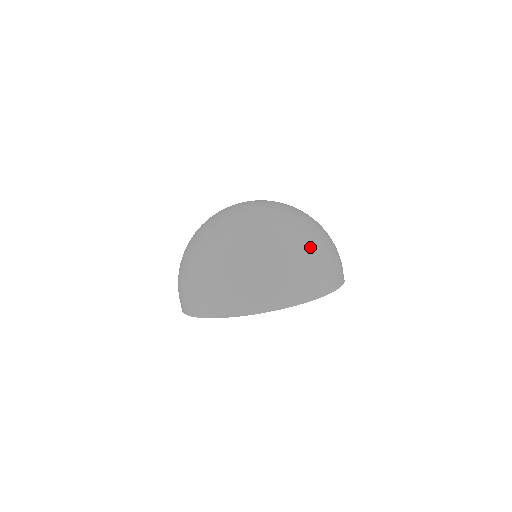
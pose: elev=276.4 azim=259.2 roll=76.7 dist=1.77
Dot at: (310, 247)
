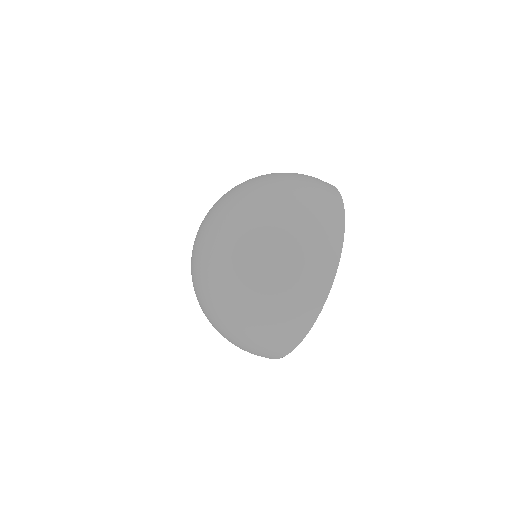
Dot at: (283, 240)
